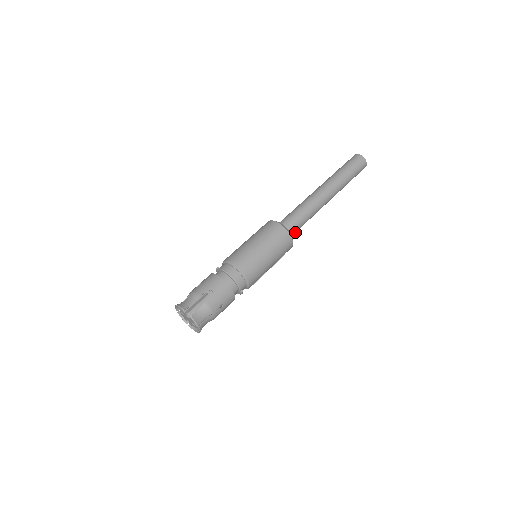
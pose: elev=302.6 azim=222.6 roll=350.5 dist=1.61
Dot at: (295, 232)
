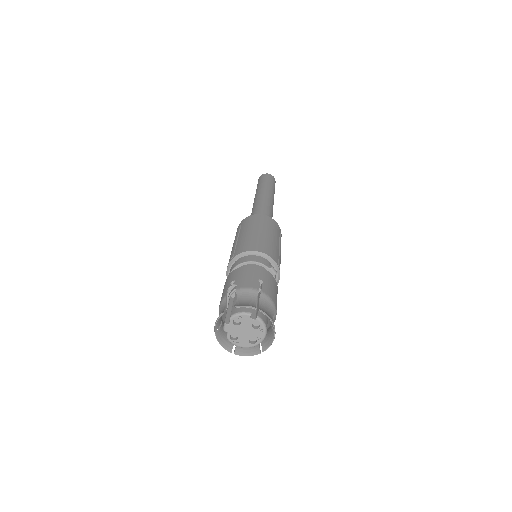
Dot at: occluded
